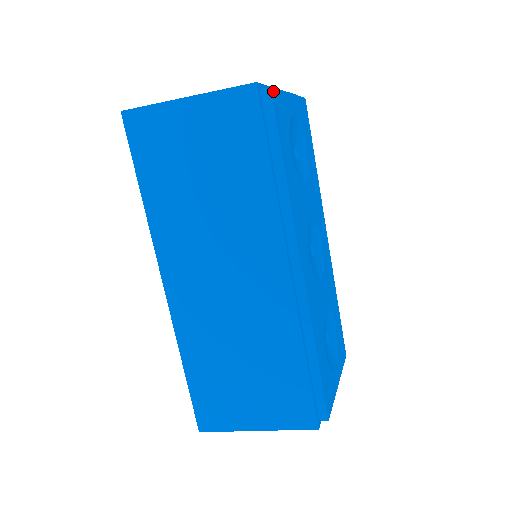
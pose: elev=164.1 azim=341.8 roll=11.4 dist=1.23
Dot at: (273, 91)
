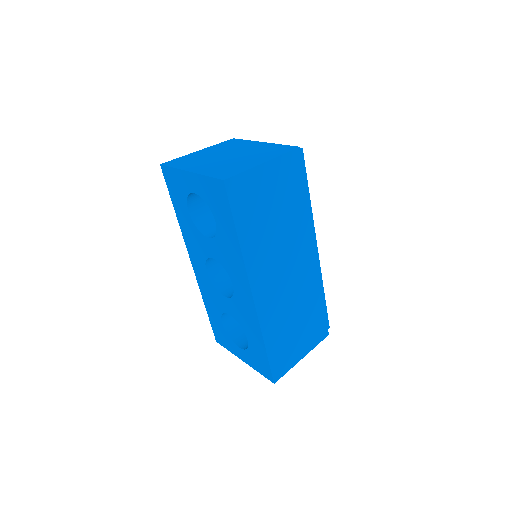
Dot at: occluded
